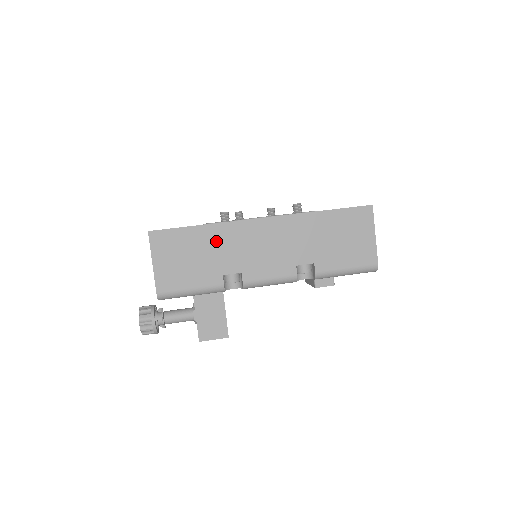
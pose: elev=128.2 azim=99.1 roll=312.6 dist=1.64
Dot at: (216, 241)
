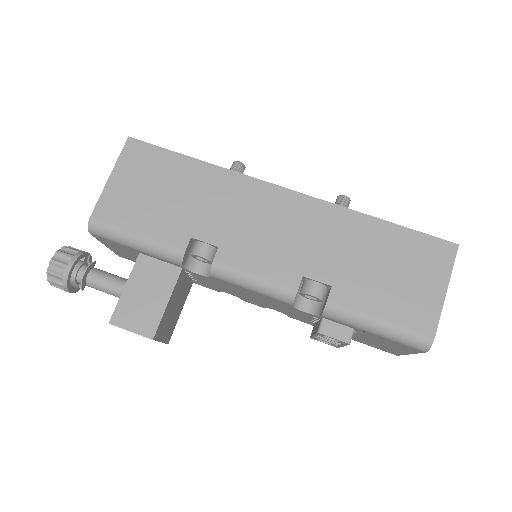
Dot at: (207, 189)
